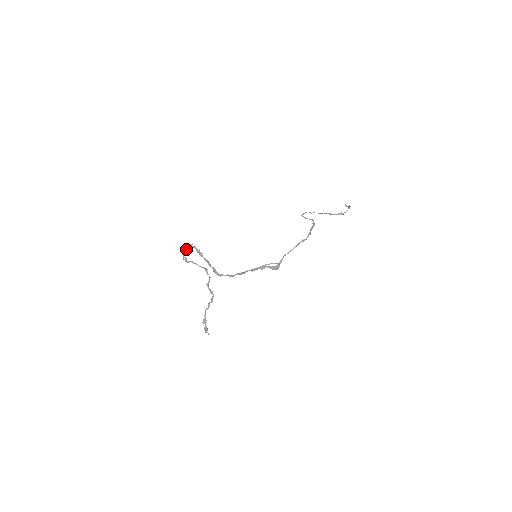
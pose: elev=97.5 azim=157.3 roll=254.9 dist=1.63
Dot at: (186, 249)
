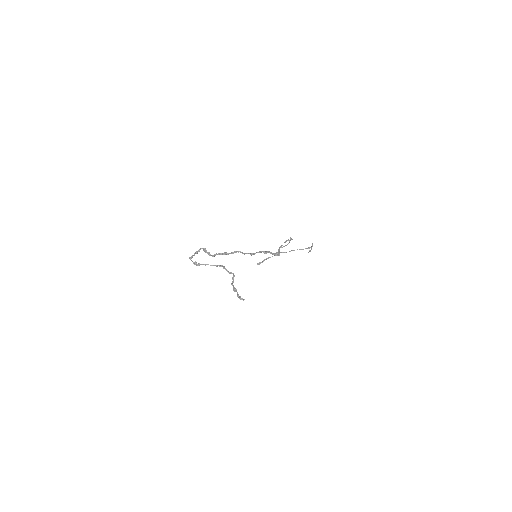
Dot at: (193, 255)
